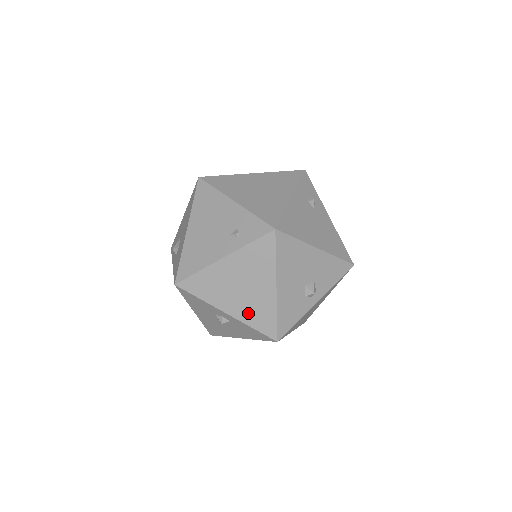
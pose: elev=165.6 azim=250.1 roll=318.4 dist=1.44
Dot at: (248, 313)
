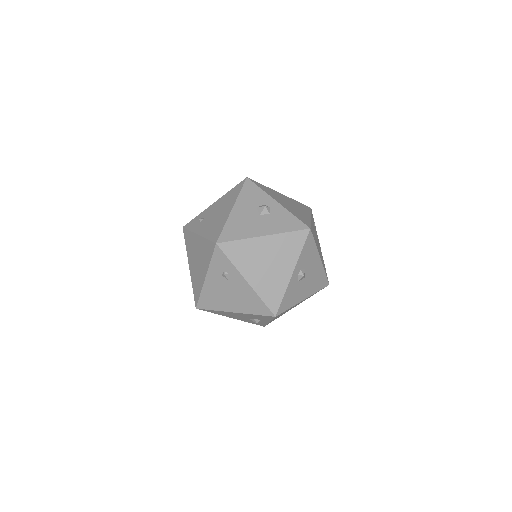
Dot at: occluded
